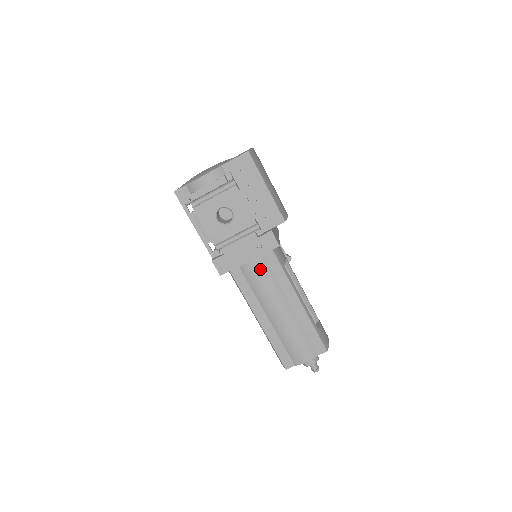
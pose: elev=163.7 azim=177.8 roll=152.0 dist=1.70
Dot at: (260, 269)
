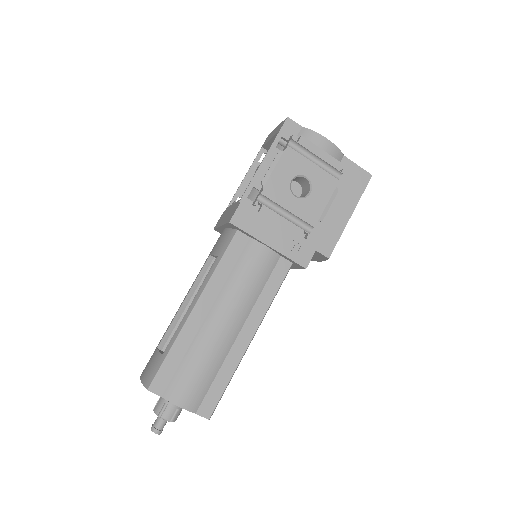
Dot at: (263, 265)
